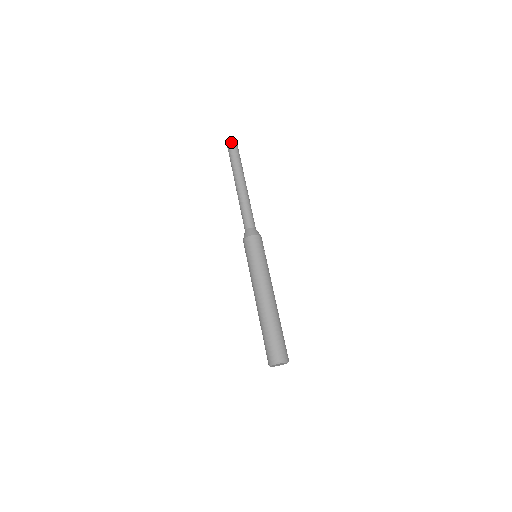
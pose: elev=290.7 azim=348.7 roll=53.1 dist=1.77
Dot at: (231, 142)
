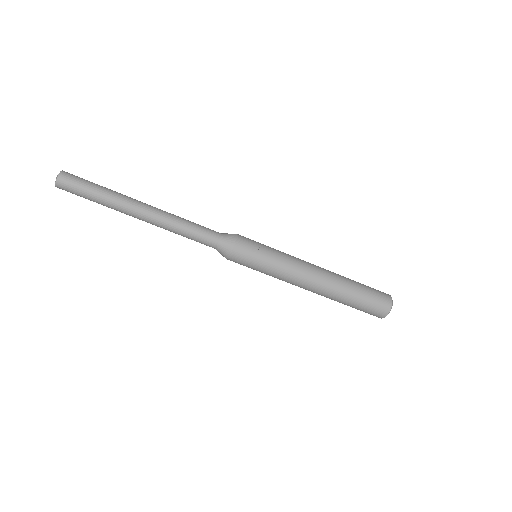
Dot at: (63, 187)
